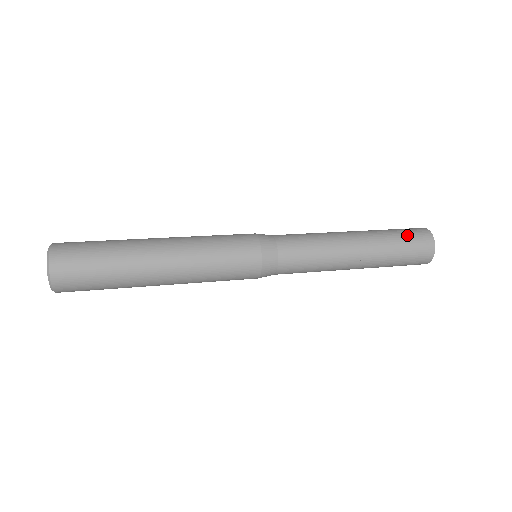
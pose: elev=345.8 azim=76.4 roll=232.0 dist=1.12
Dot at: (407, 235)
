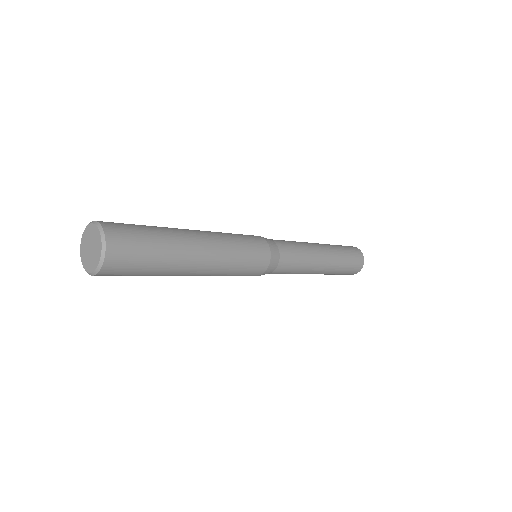
Dot at: (345, 247)
